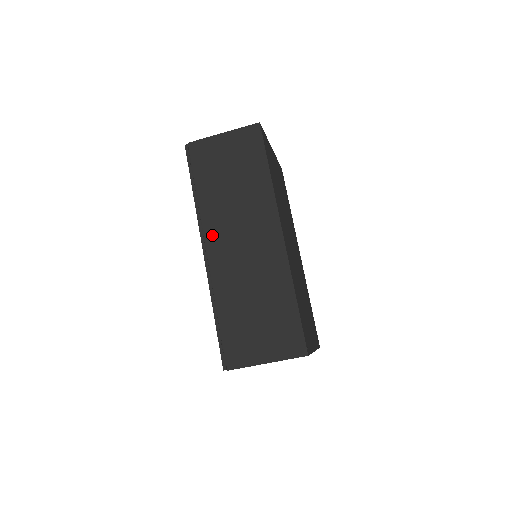
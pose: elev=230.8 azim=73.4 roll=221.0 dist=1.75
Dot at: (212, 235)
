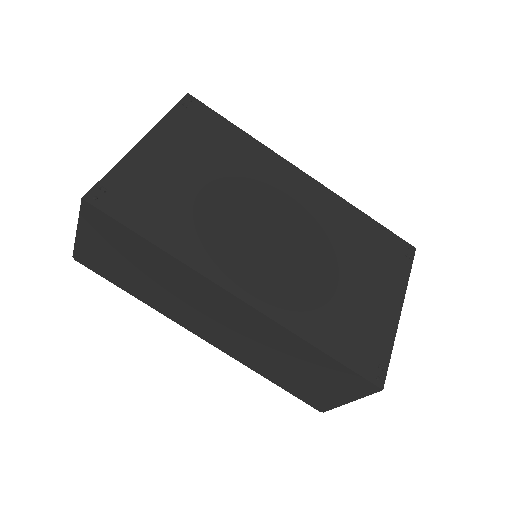
Dot at: (189, 324)
